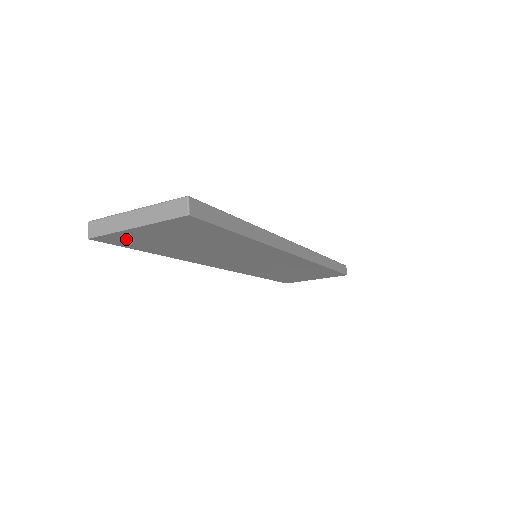
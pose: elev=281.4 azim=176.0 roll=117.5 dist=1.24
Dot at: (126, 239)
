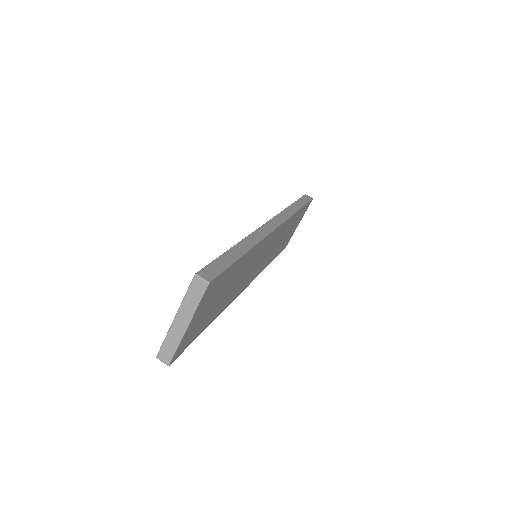
Dot at: (187, 340)
